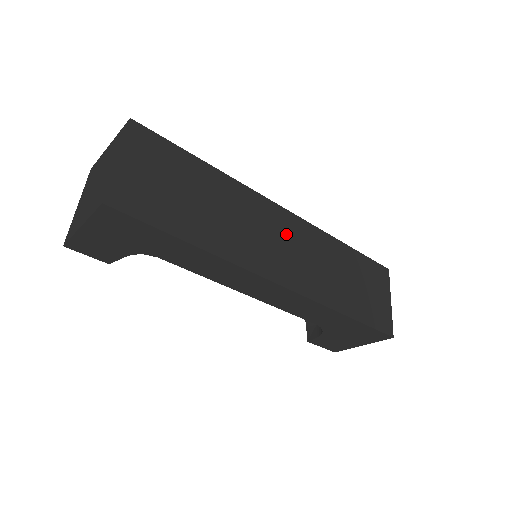
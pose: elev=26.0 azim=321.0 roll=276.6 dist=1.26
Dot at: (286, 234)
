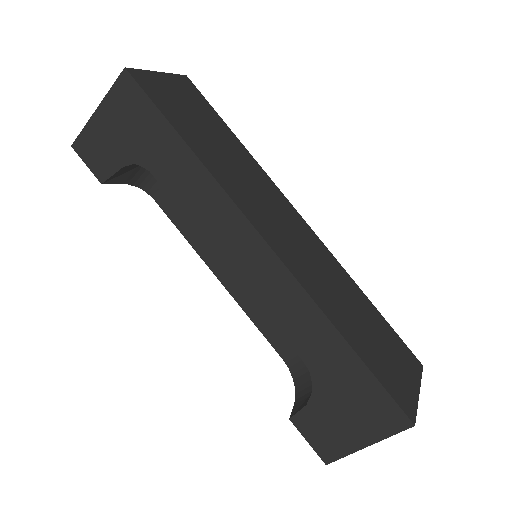
Dot at: (296, 230)
